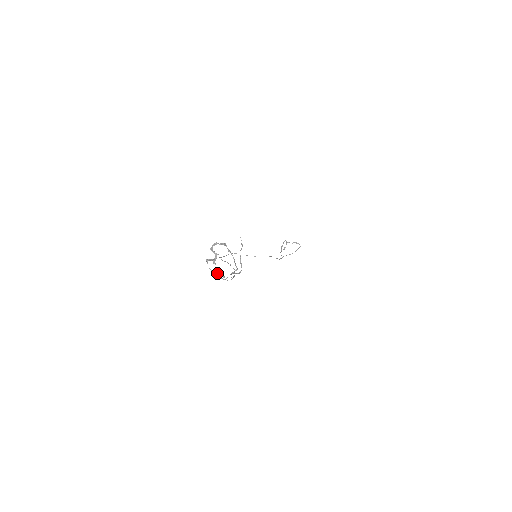
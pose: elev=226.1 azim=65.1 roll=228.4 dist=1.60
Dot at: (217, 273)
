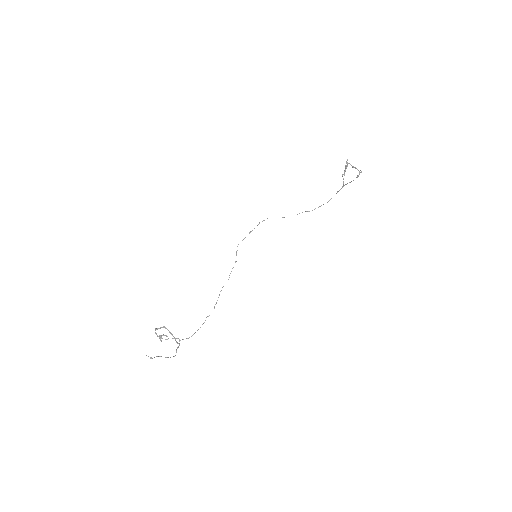
Dot at: (175, 338)
